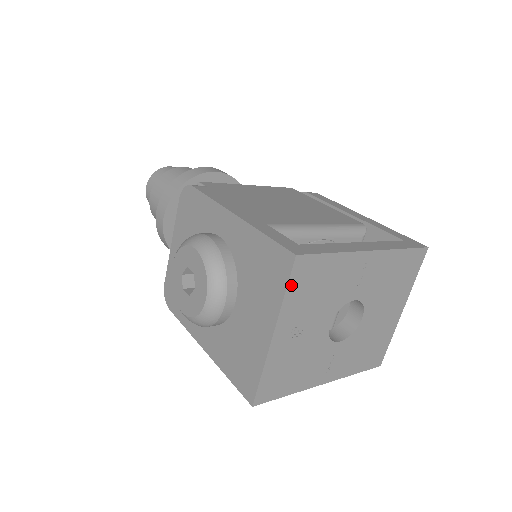
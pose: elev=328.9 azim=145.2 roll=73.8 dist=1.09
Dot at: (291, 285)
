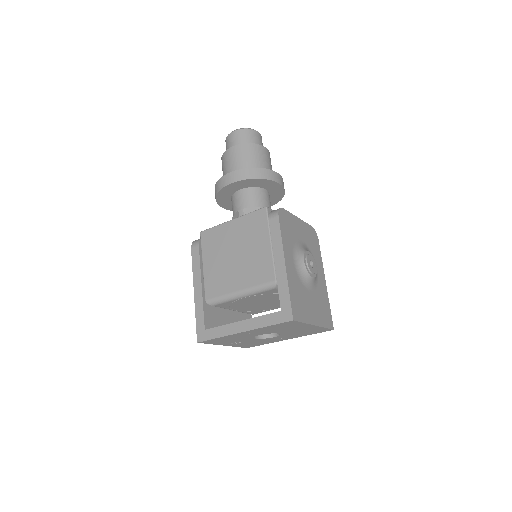
Dot at: (209, 343)
